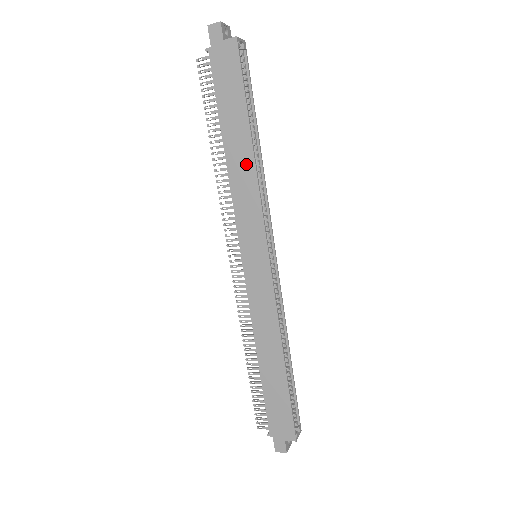
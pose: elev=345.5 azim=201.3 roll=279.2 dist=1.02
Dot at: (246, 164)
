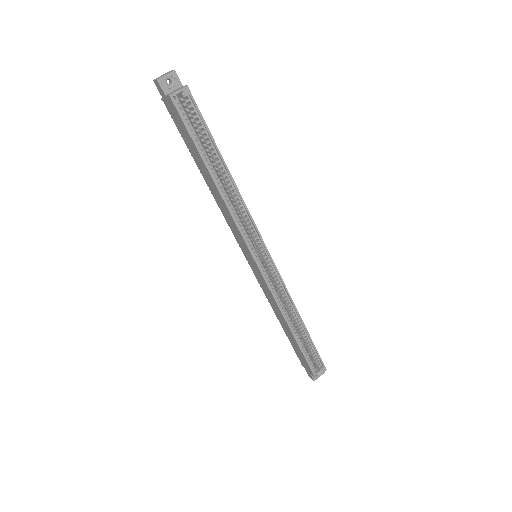
Dot at: (218, 196)
